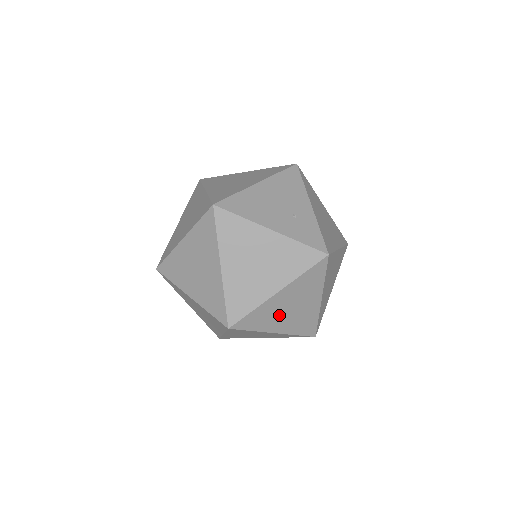
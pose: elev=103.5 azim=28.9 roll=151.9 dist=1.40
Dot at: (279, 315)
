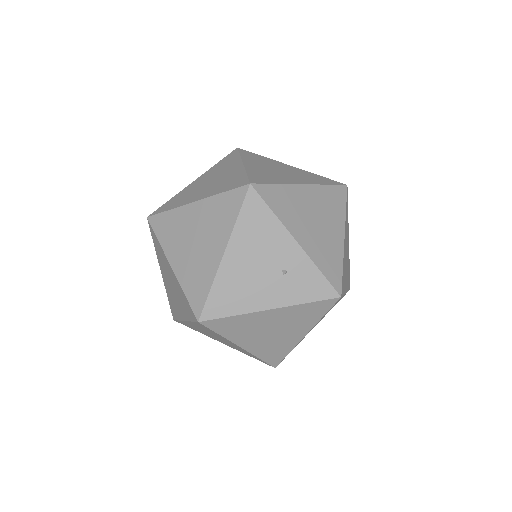
Dot at: occluded
